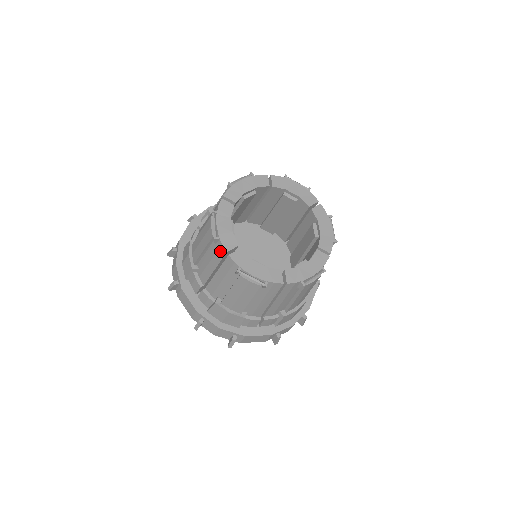
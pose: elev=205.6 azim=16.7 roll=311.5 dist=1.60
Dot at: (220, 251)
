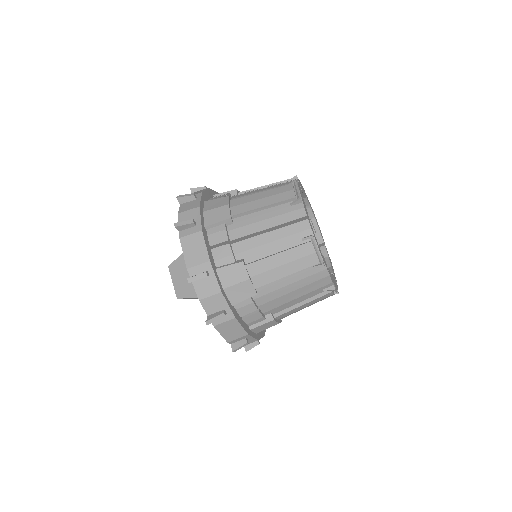
Dot at: (296, 213)
